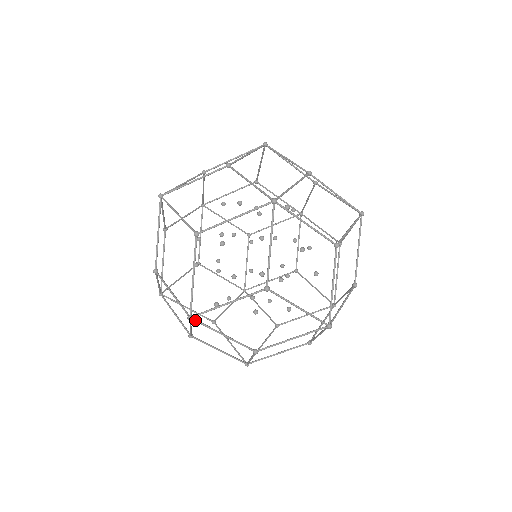
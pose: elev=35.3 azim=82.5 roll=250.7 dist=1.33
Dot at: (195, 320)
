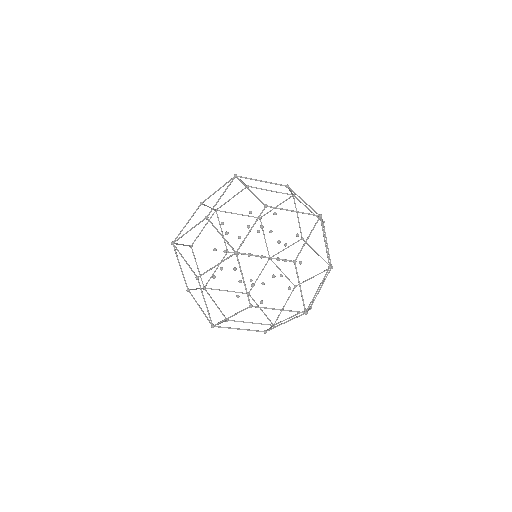
Dot at: (175, 241)
